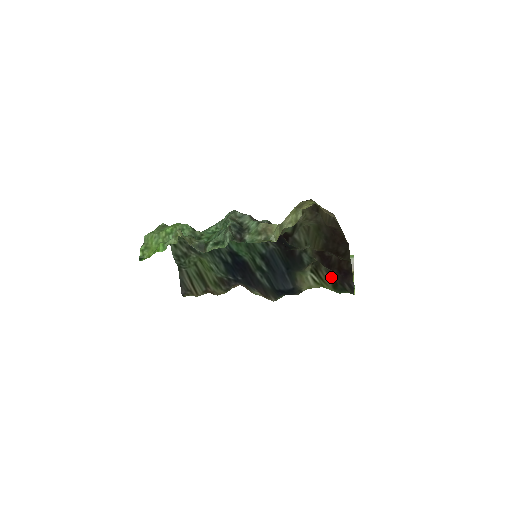
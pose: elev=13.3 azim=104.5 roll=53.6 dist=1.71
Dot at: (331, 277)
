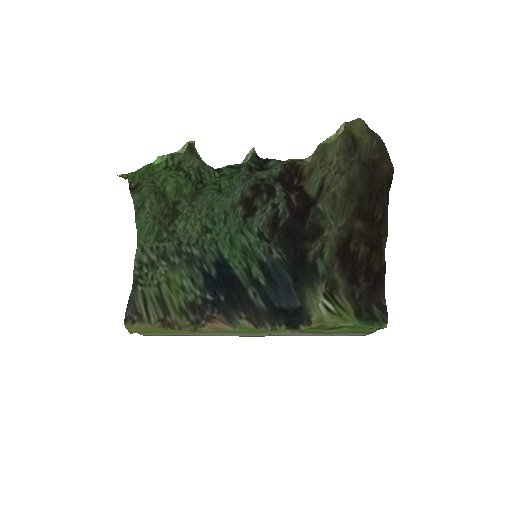
Dot at: (352, 301)
